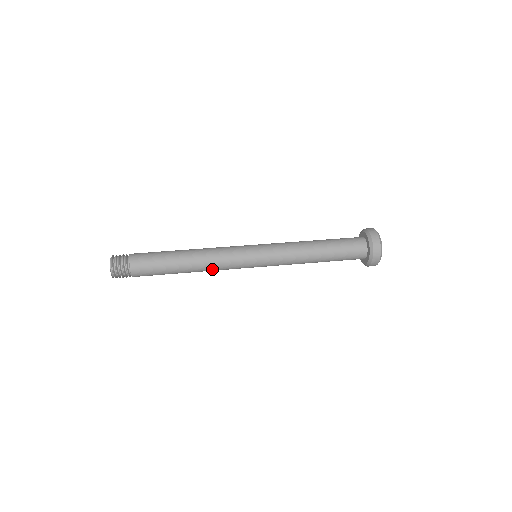
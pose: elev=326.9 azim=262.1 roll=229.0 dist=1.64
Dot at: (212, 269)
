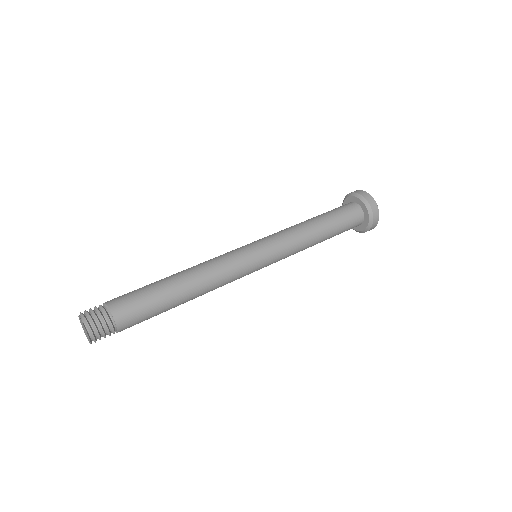
Dot at: (214, 280)
